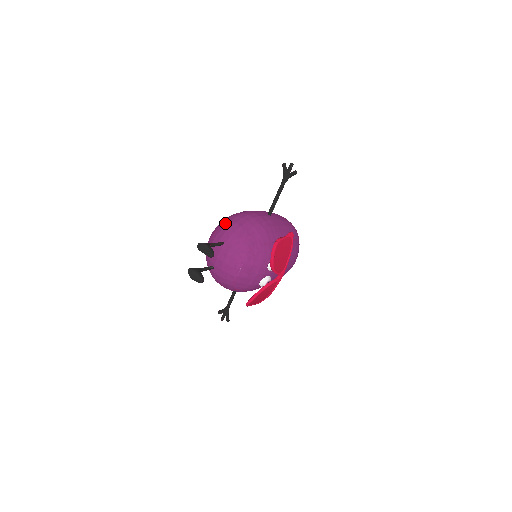
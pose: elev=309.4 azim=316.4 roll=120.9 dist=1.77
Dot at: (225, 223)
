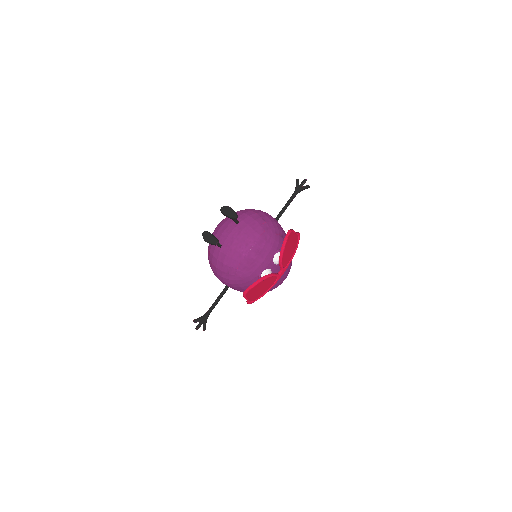
Dot at: (239, 211)
